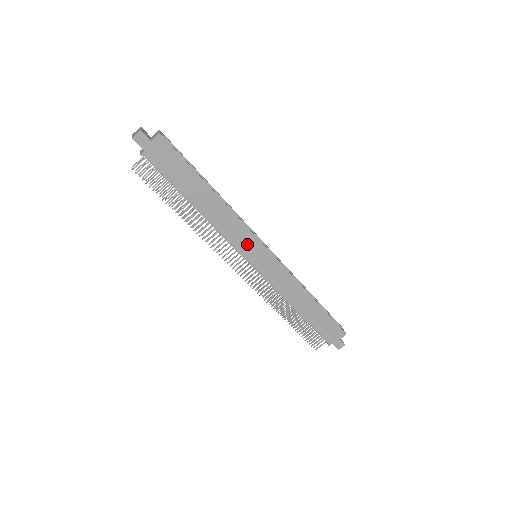
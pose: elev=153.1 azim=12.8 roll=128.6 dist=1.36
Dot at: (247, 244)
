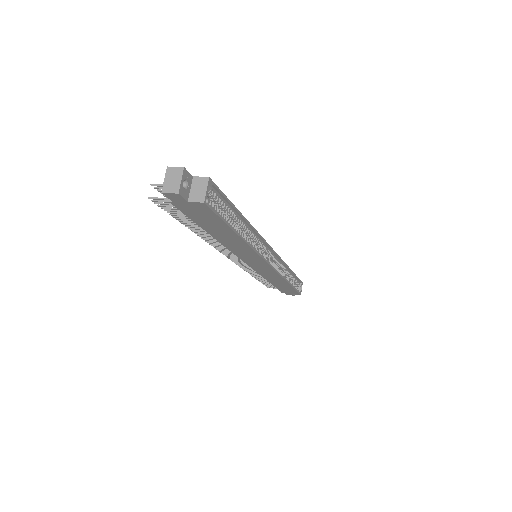
Dot at: (251, 259)
